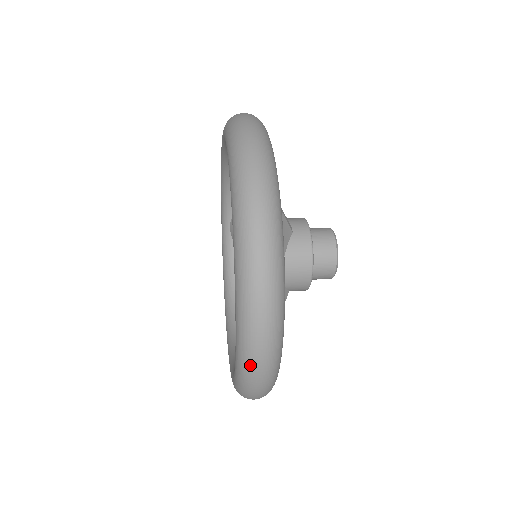
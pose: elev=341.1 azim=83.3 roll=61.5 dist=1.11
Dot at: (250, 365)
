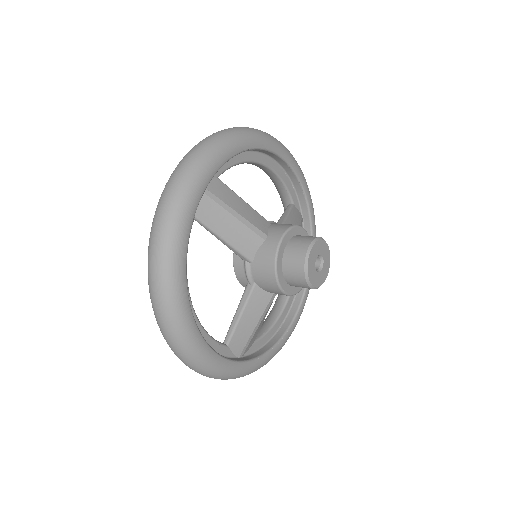
Dot at: (172, 350)
